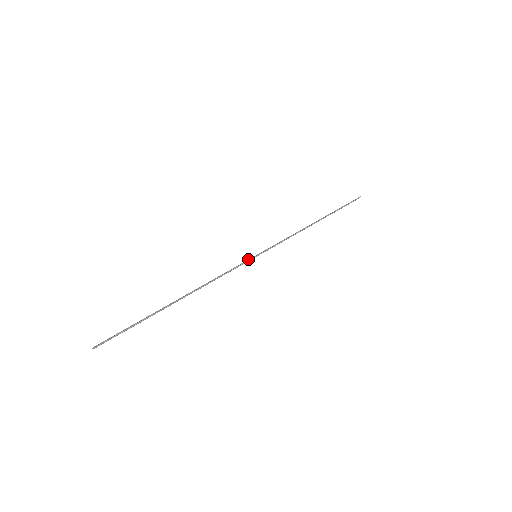
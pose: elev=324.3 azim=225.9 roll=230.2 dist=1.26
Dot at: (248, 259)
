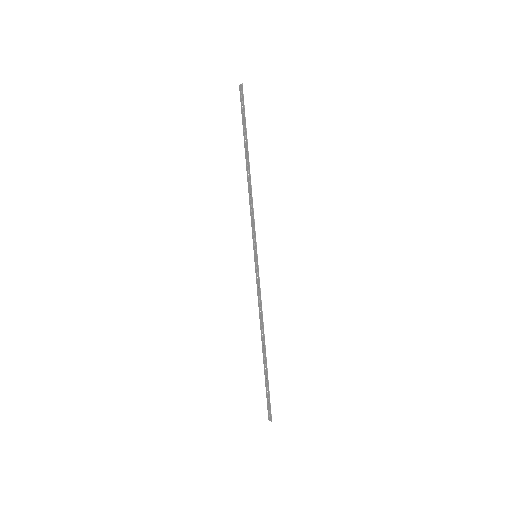
Dot at: (258, 268)
